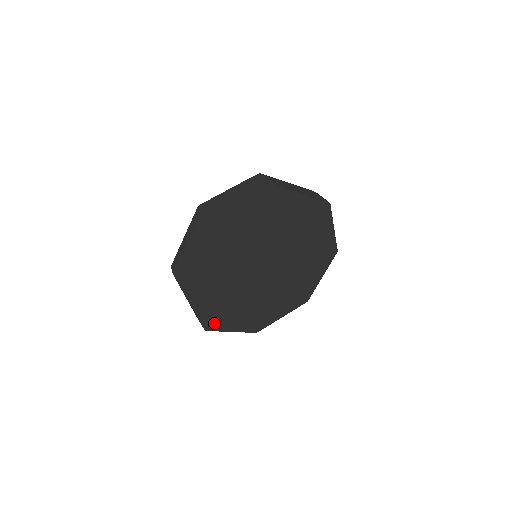
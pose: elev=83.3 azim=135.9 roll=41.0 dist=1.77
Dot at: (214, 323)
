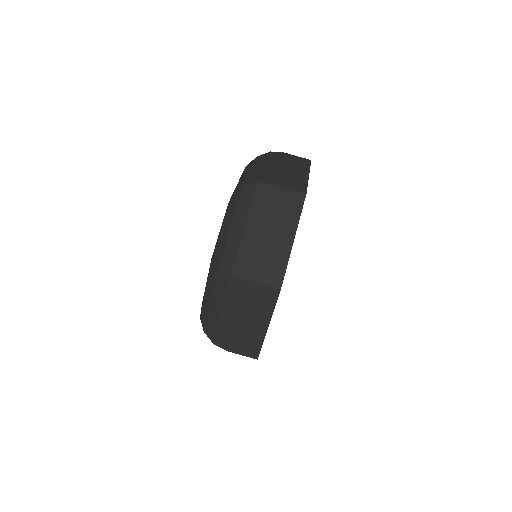
Dot at: occluded
